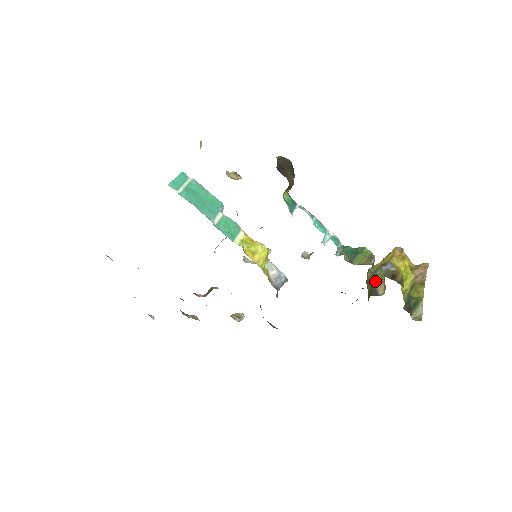
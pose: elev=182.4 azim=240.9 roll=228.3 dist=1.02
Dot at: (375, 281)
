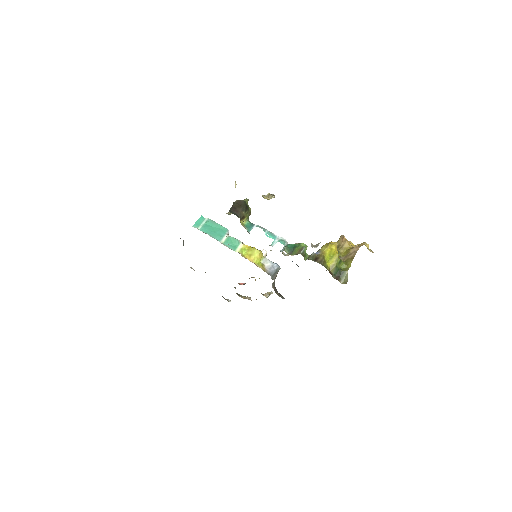
Dot at: occluded
